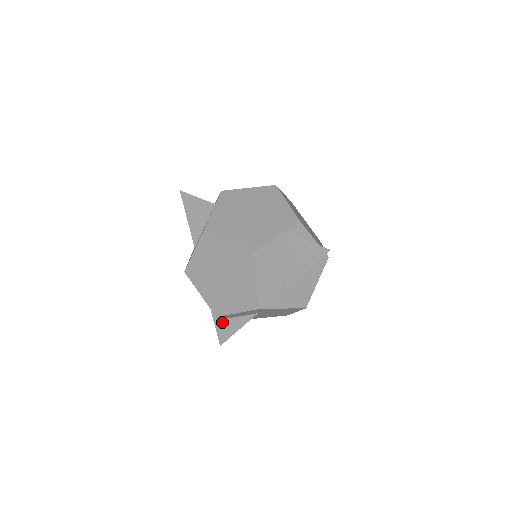
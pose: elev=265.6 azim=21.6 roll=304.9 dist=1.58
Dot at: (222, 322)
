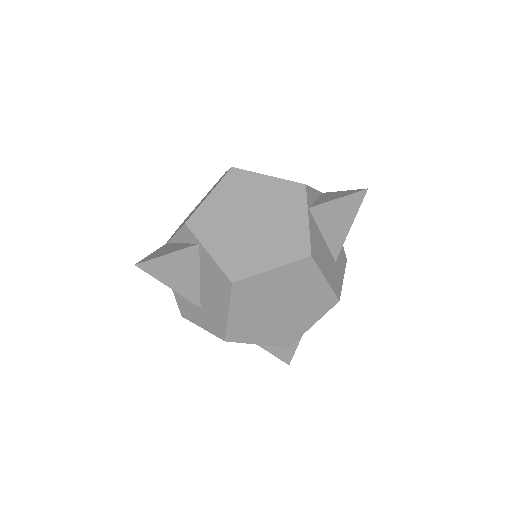
Dot at: occluded
